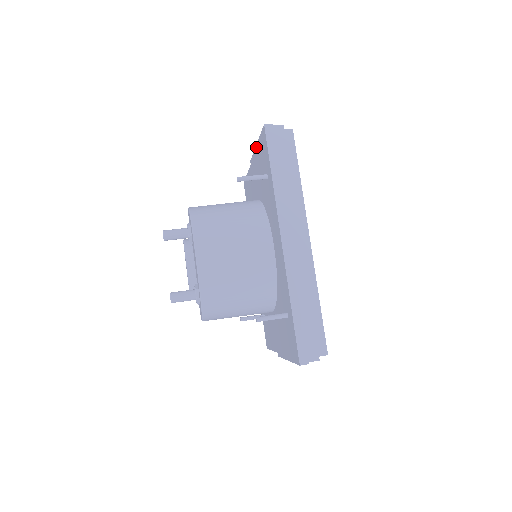
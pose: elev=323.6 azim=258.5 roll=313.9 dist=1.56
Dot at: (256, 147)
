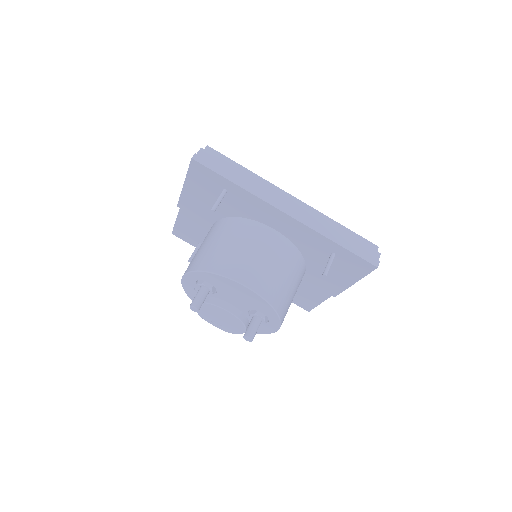
Dot at: (184, 186)
